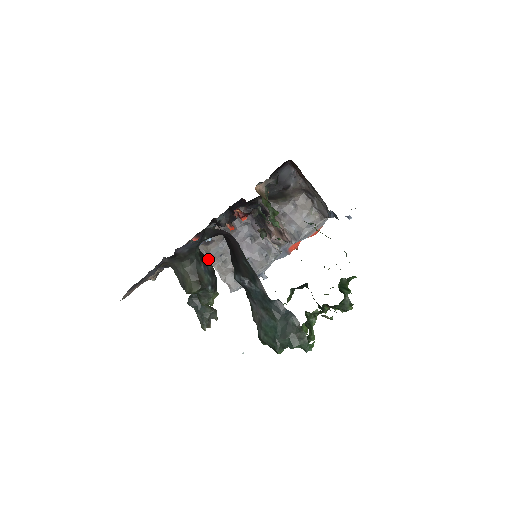
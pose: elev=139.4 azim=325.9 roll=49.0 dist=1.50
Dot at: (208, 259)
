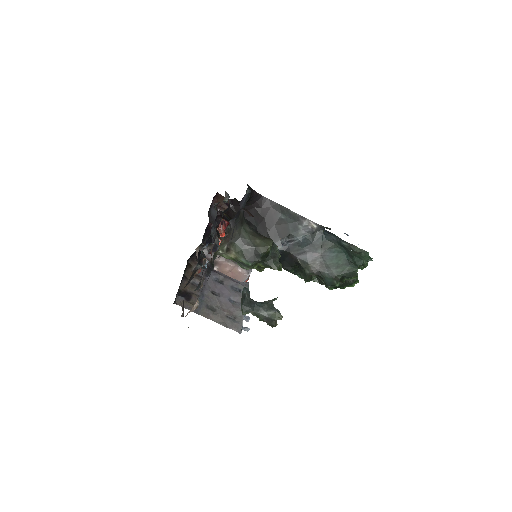
Dot at: occluded
